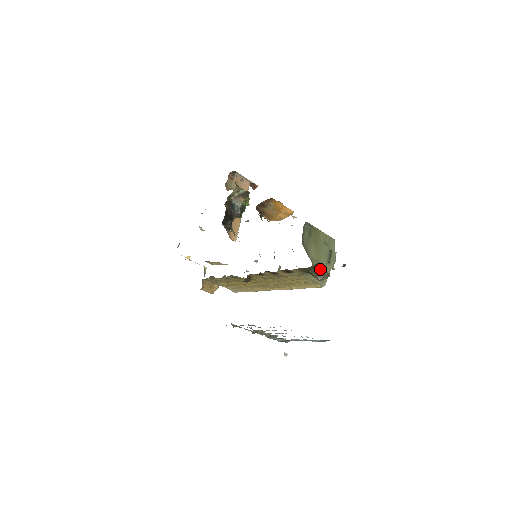
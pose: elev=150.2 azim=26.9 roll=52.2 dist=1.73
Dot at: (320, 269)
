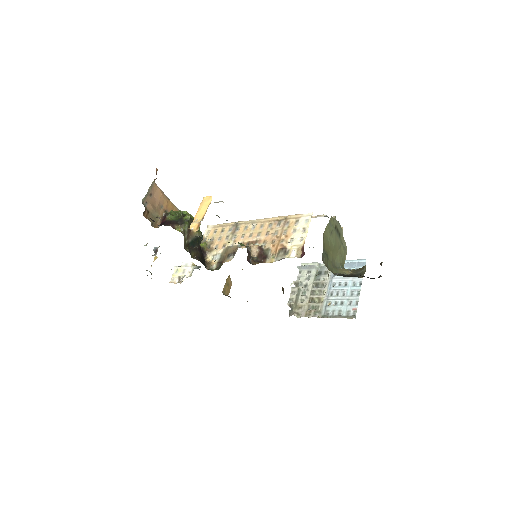
Dot at: (361, 276)
